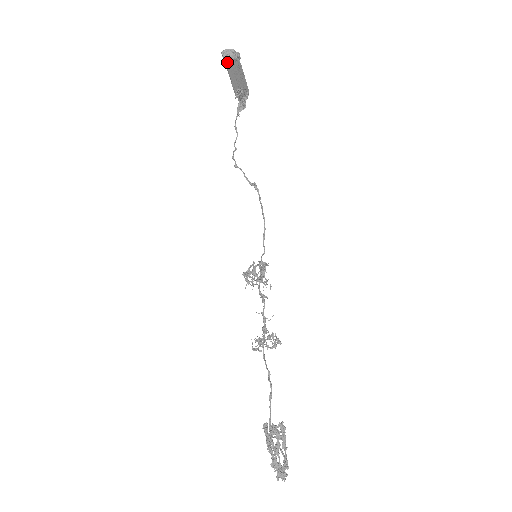
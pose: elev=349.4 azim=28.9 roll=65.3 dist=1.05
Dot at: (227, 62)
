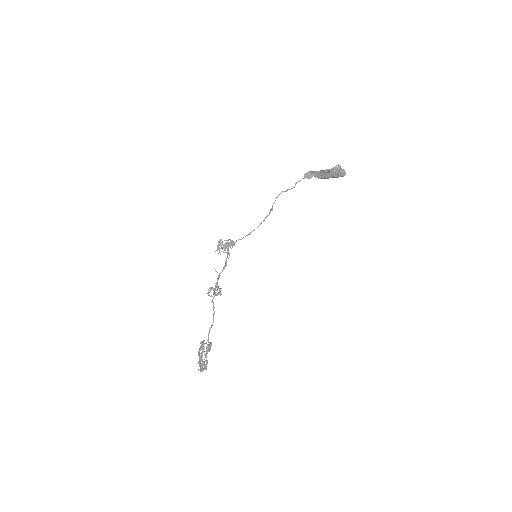
Dot at: occluded
